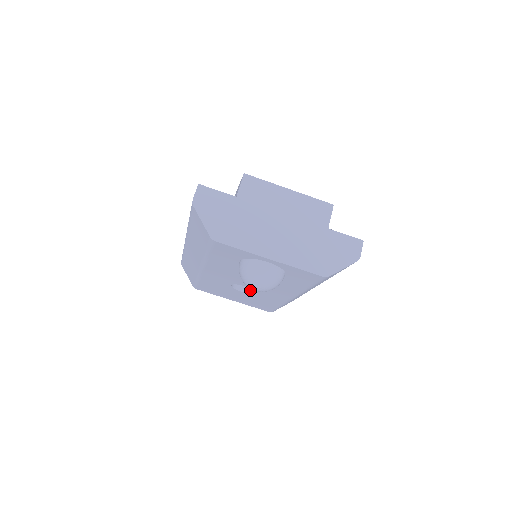
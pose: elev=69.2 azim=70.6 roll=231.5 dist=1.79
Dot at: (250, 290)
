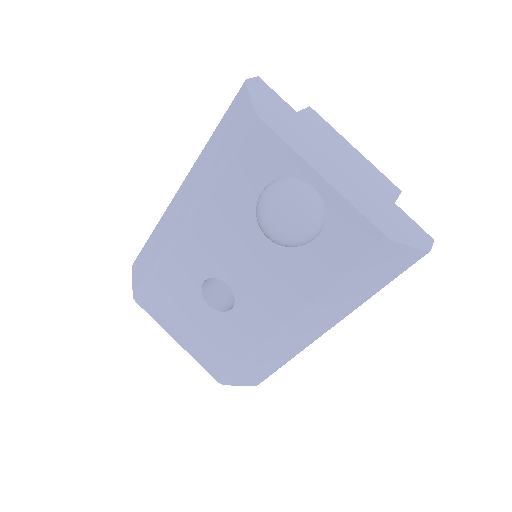
Dot at: (222, 308)
